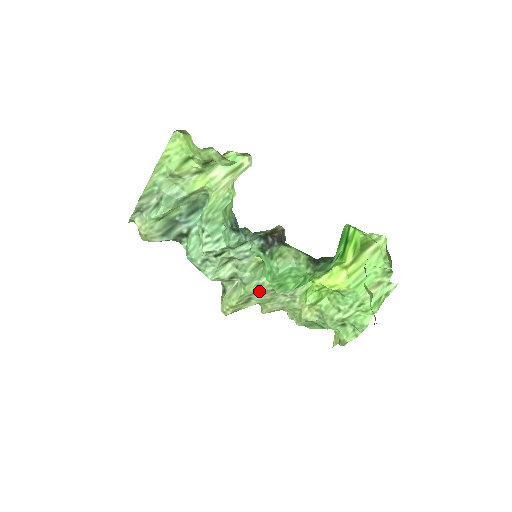
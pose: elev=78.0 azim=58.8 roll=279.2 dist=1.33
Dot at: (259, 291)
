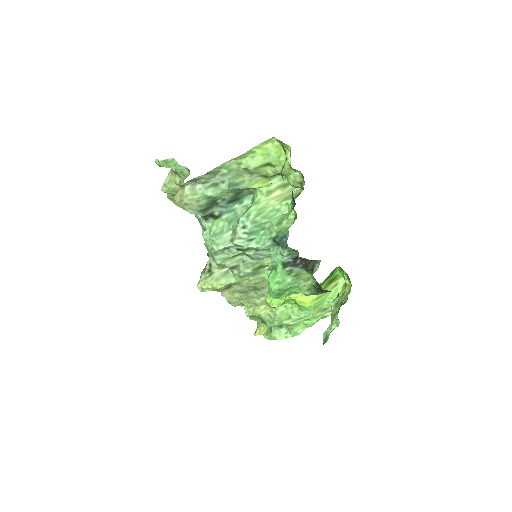
Dot at: (244, 284)
